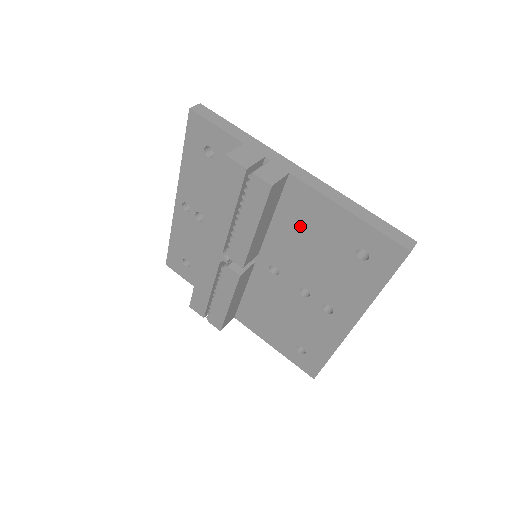
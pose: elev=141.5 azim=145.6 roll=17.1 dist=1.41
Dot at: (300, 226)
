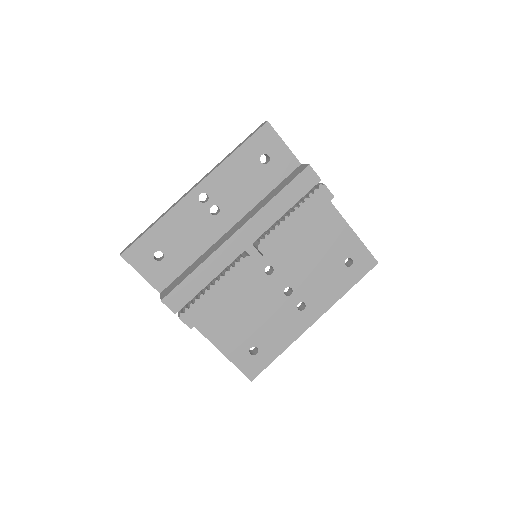
Dot at: (313, 235)
